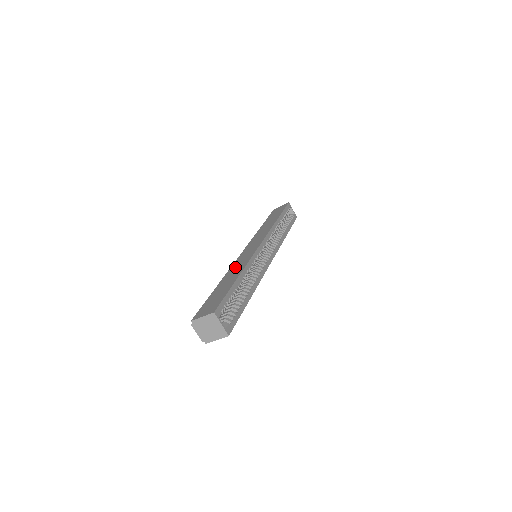
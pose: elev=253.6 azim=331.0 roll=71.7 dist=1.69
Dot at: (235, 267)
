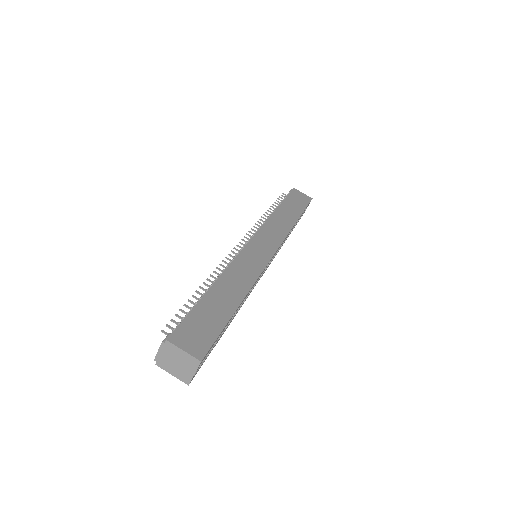
Dot at: (238, 271)
